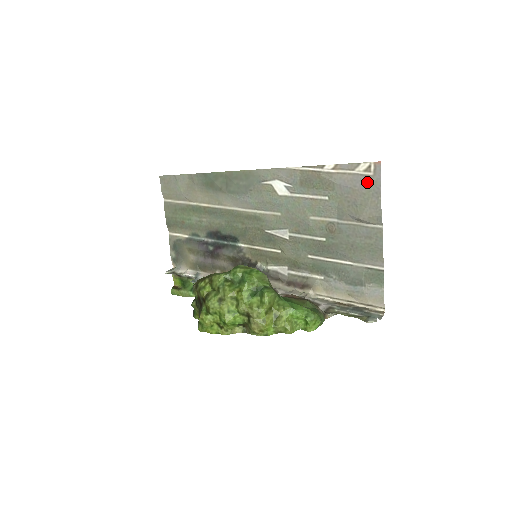
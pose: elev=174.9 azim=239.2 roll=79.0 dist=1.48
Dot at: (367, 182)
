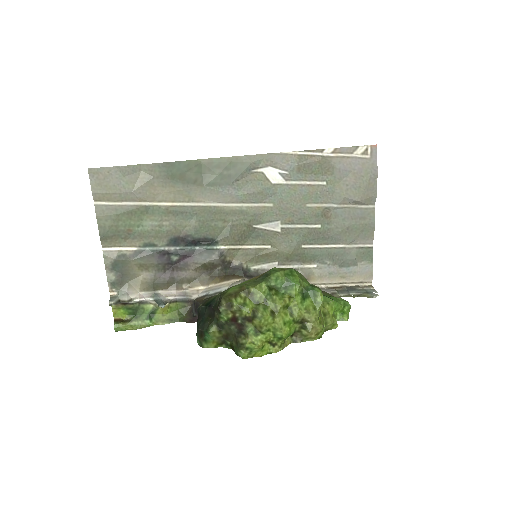
Dot at: (365, 165)
